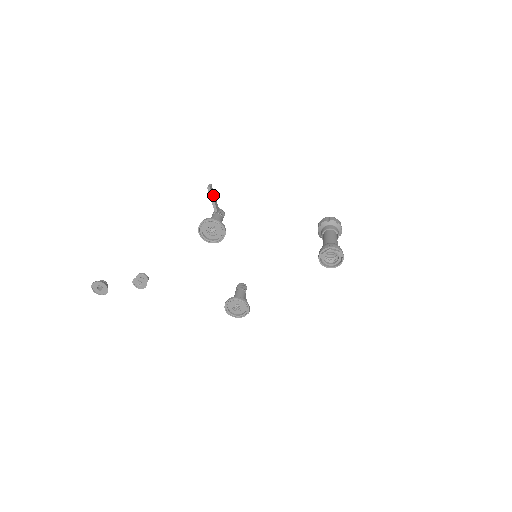
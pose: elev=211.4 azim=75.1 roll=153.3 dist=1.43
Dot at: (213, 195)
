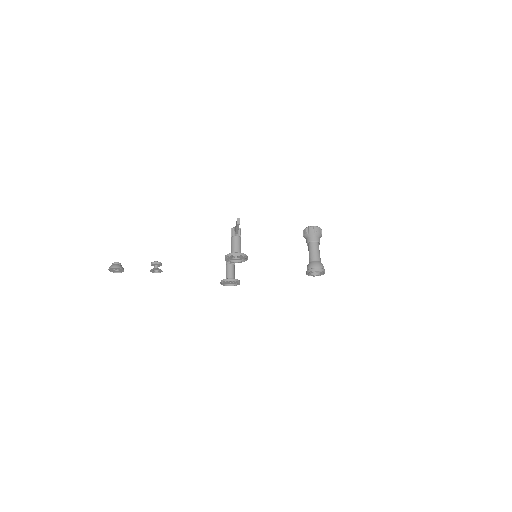
Dot at: occluded
